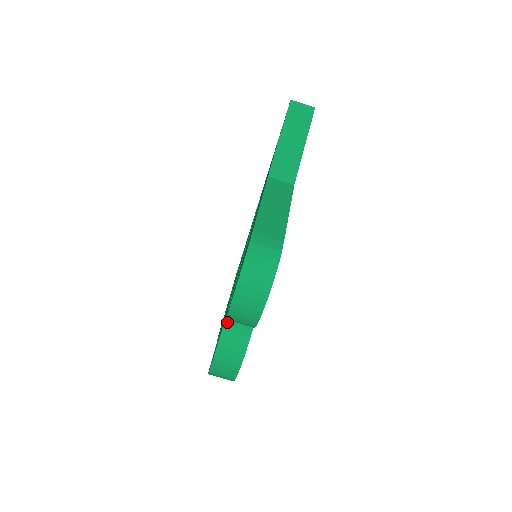
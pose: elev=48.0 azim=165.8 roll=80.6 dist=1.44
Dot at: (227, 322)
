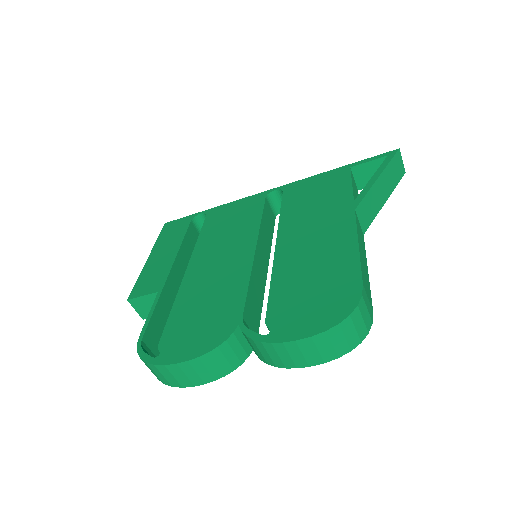
Dot at: (235, 334)
